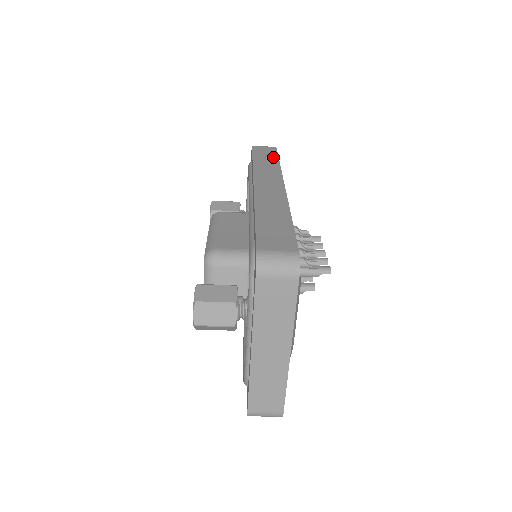
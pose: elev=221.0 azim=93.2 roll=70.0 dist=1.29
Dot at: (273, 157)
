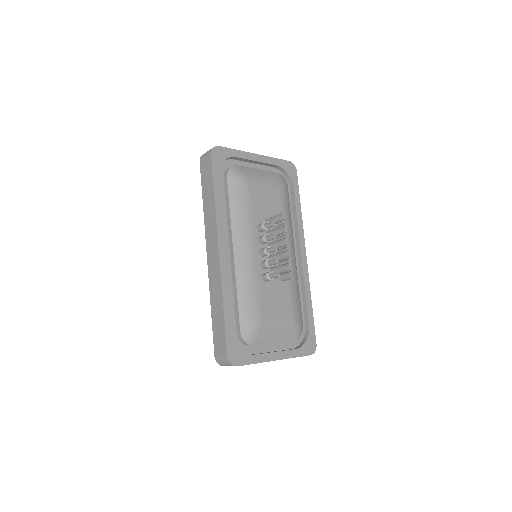
Dot at: (211, 187)
